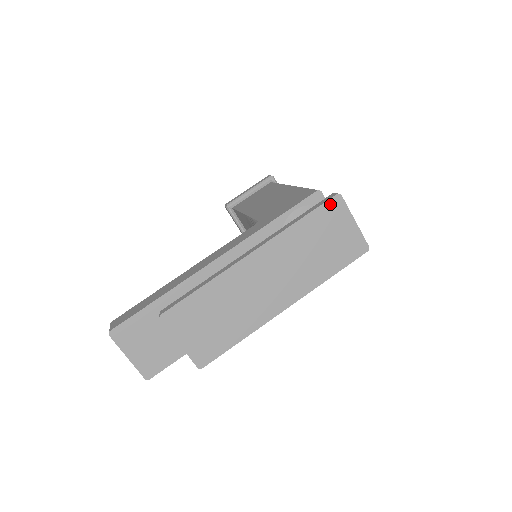
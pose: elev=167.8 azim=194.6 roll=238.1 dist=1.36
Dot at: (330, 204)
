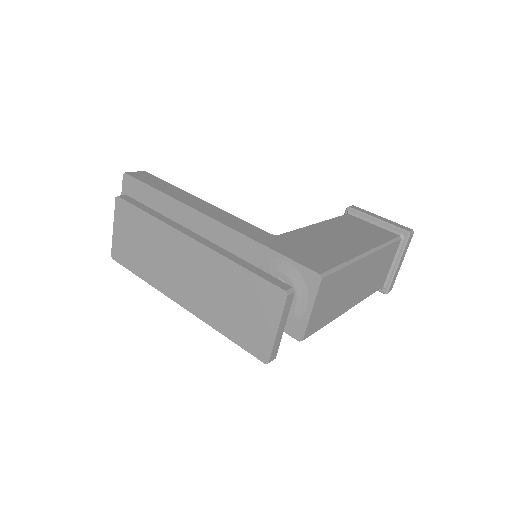
Dot at: (272, 289)
